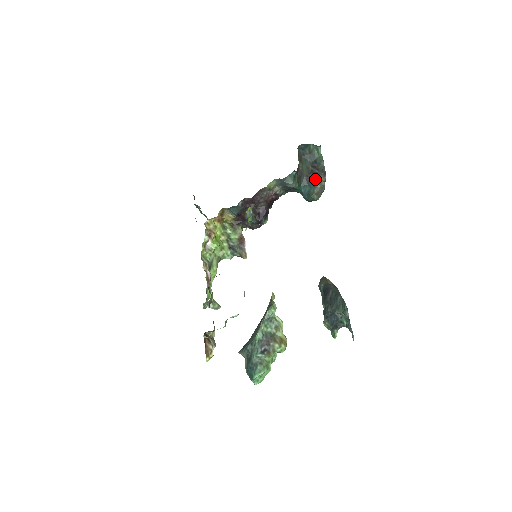
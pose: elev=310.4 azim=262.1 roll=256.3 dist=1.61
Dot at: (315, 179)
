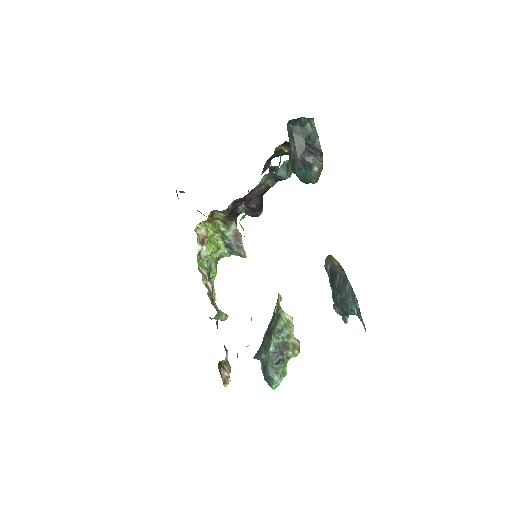
Dot at: (311, 160)
